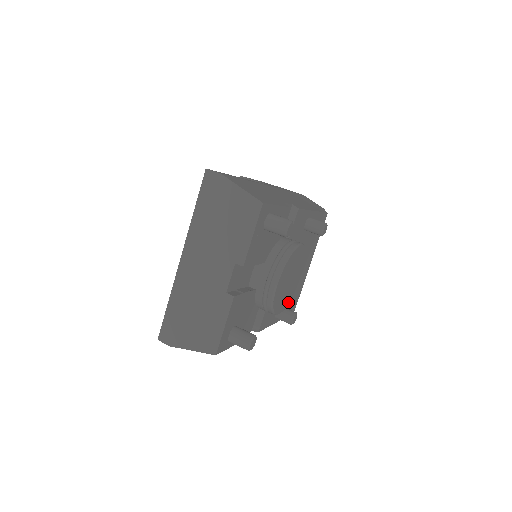
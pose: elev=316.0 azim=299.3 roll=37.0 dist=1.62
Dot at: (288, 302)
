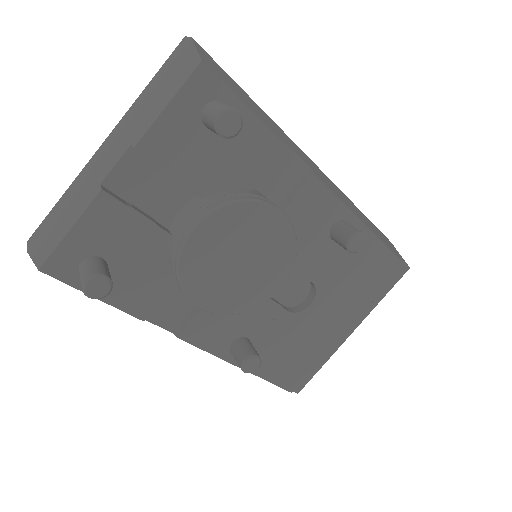
Dot at: (234, 309)
